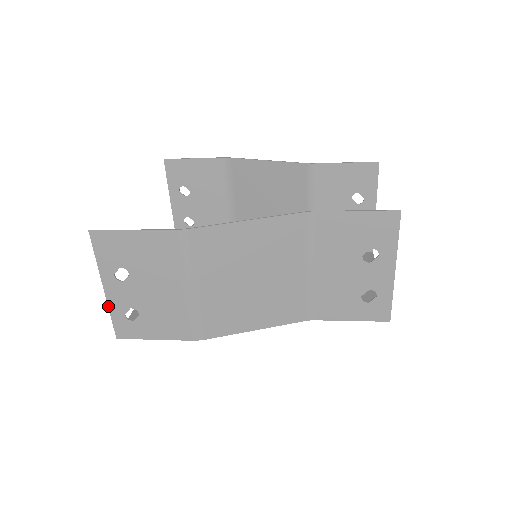
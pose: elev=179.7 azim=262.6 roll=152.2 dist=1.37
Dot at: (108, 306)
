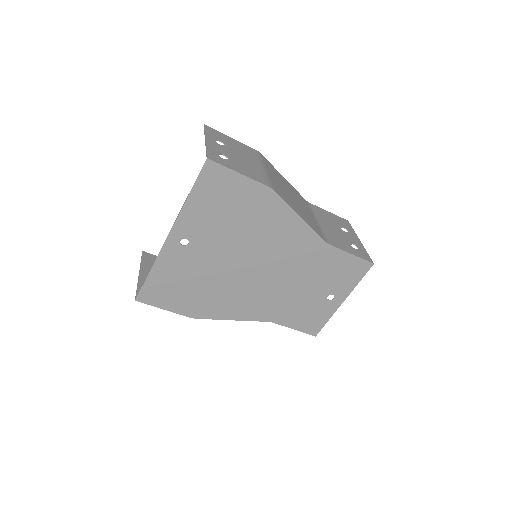
Dot at: (206, 146)
